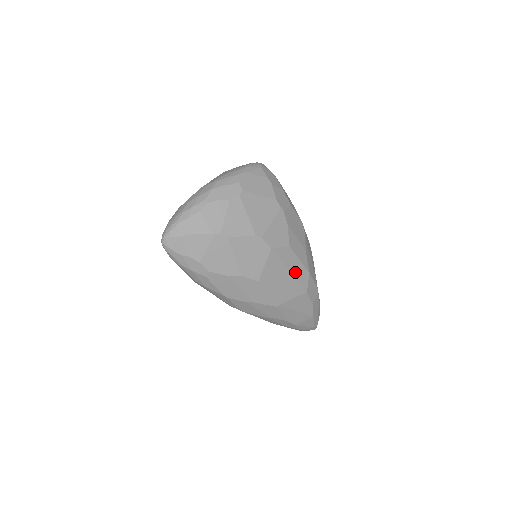
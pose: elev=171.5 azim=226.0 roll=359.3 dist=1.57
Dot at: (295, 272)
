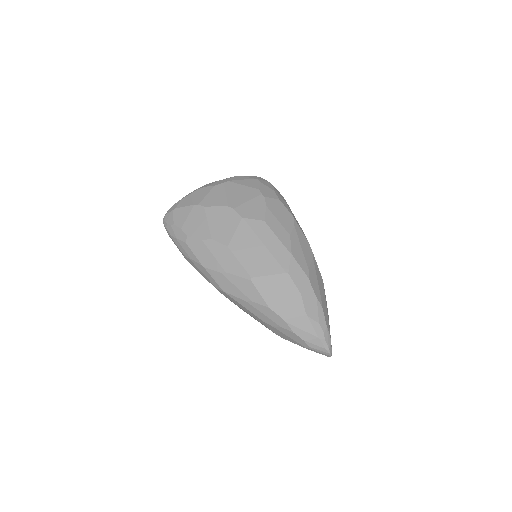
Dot at: (271, 248)
